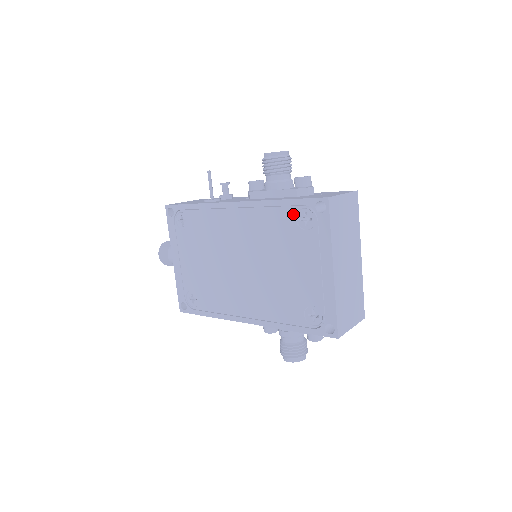
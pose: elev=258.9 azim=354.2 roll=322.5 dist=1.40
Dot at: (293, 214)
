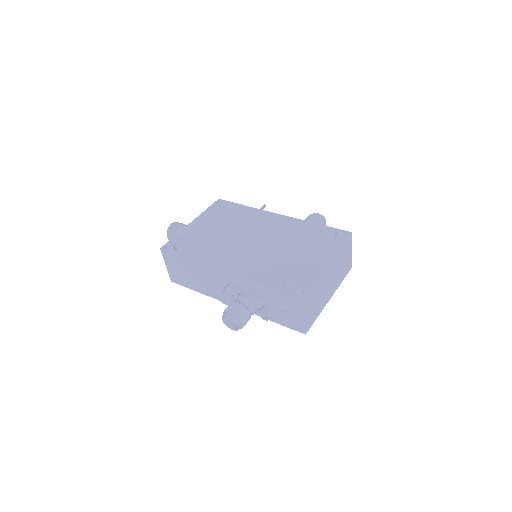
Dot at: (320, 231)
